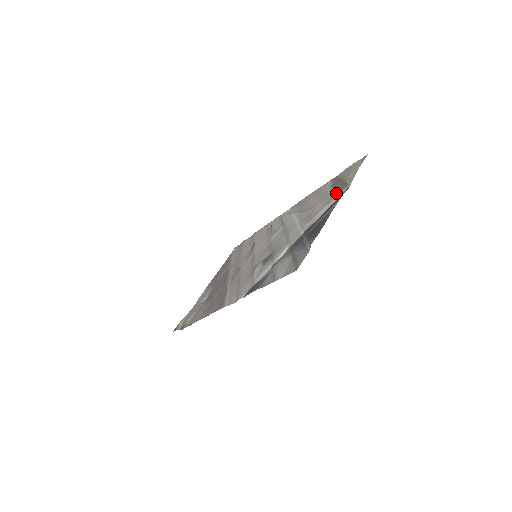
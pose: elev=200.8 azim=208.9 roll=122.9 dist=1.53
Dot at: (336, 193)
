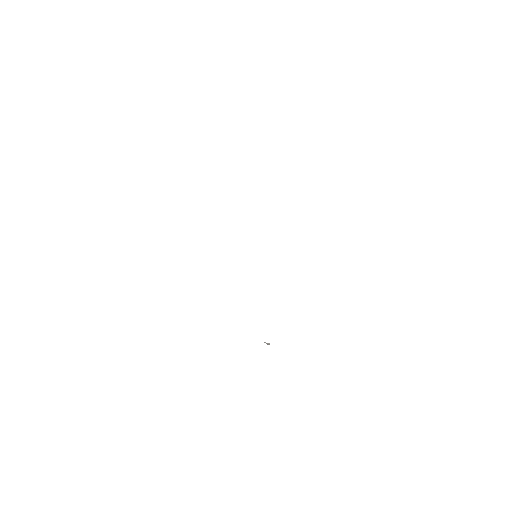
Dot at: occluded
